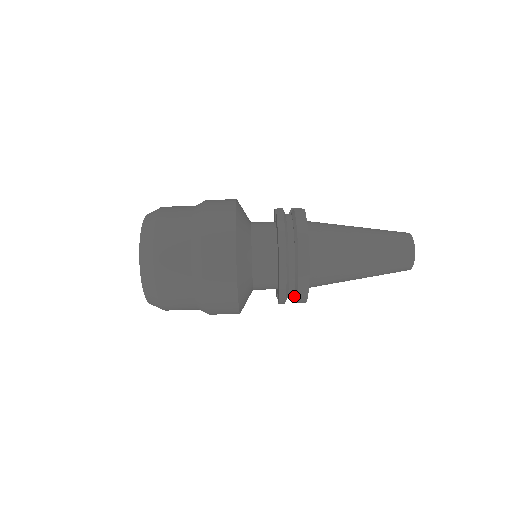
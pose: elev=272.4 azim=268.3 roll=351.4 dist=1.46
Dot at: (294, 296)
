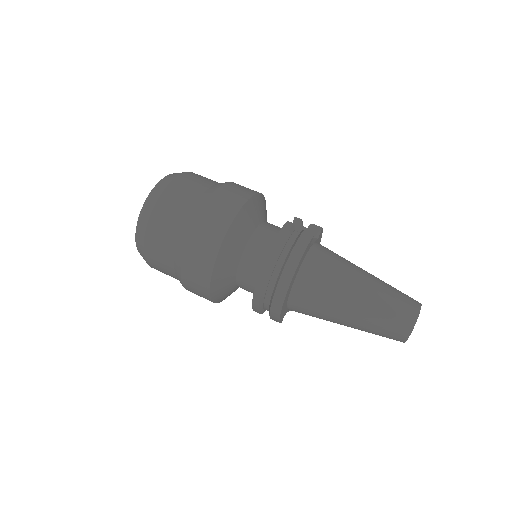
Dot at: occluded
